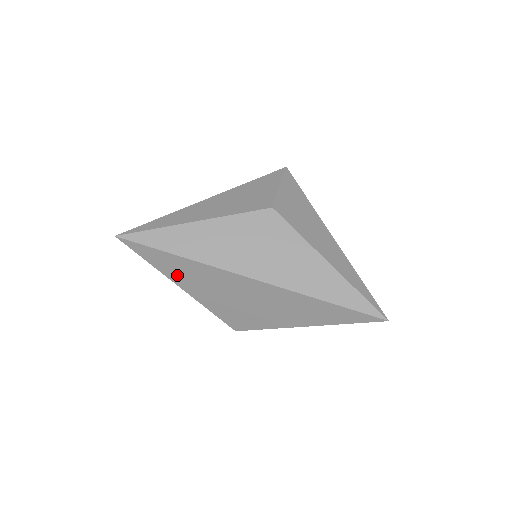
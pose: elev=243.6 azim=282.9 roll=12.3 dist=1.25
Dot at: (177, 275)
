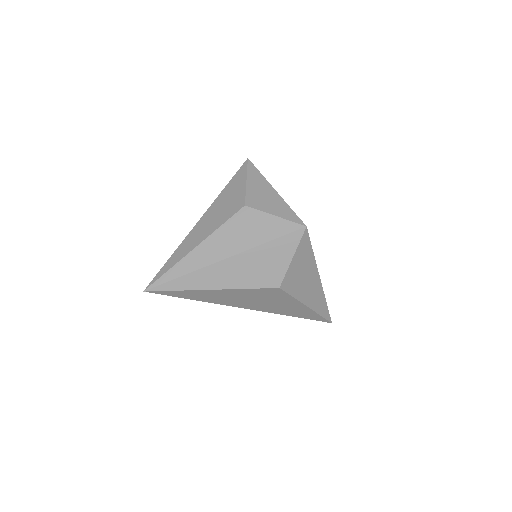
Dot at: occluded
